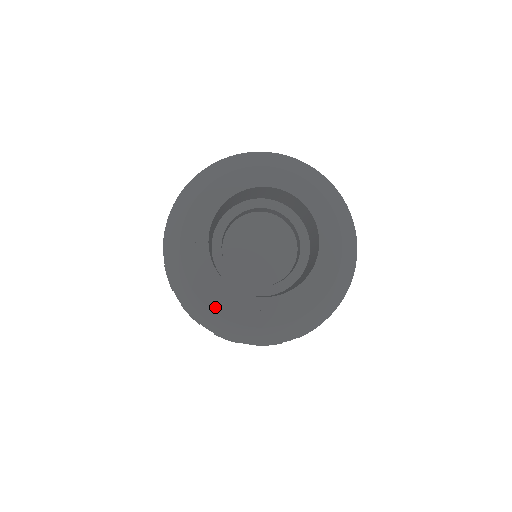
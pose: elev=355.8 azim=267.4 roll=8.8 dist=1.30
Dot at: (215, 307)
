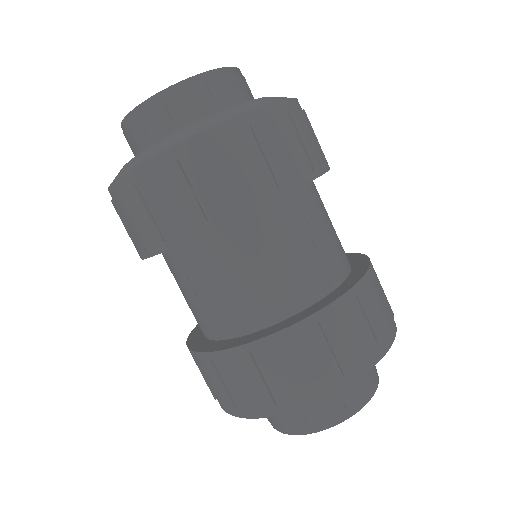
Dot at: occluded
